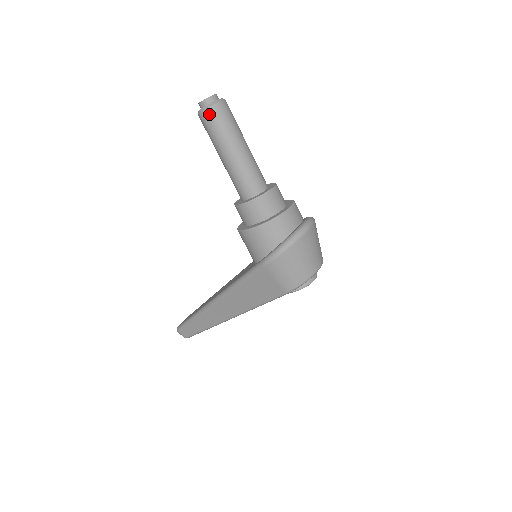
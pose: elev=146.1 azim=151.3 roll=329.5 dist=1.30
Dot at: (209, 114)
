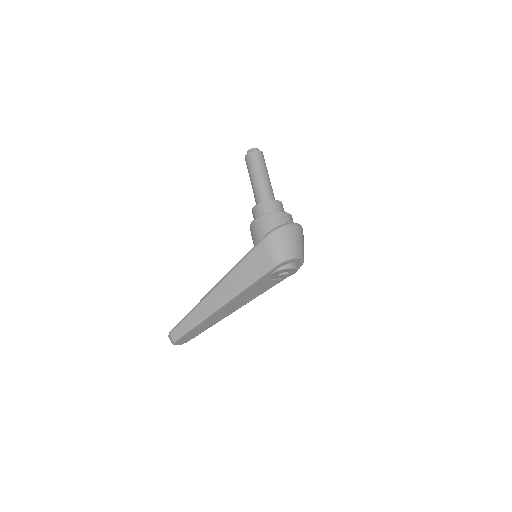
Dot at: (252, 154)
